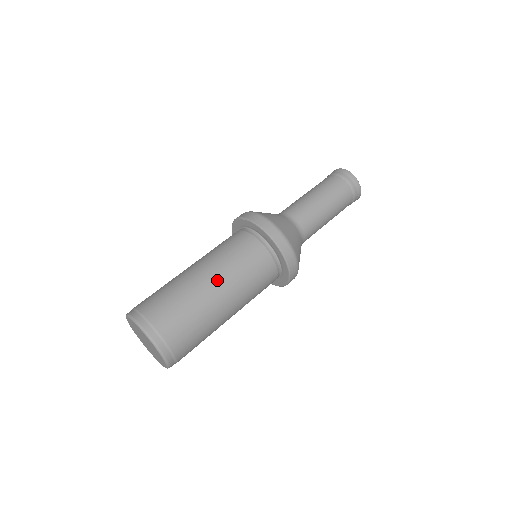
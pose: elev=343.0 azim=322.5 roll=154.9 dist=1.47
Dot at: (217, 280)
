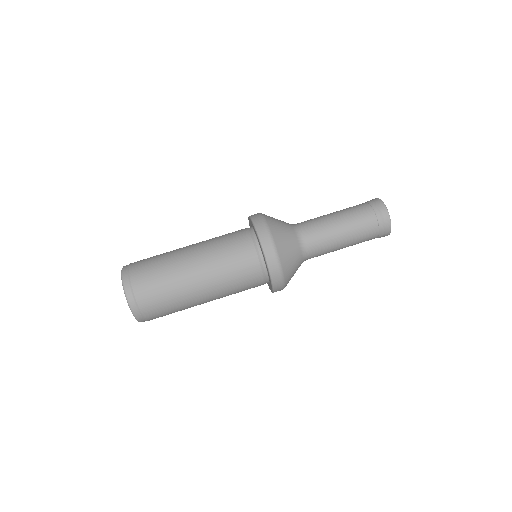
Dot at: (195, 247)
